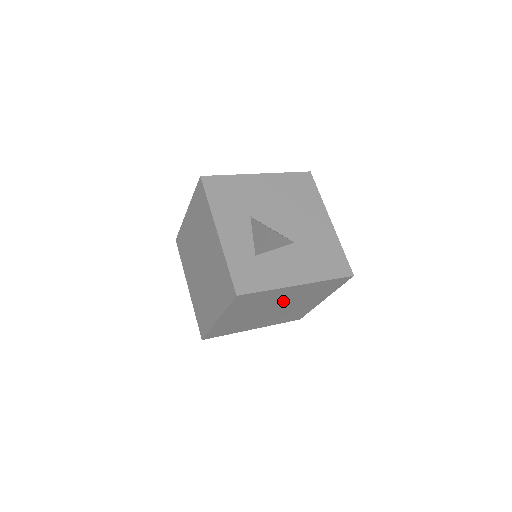
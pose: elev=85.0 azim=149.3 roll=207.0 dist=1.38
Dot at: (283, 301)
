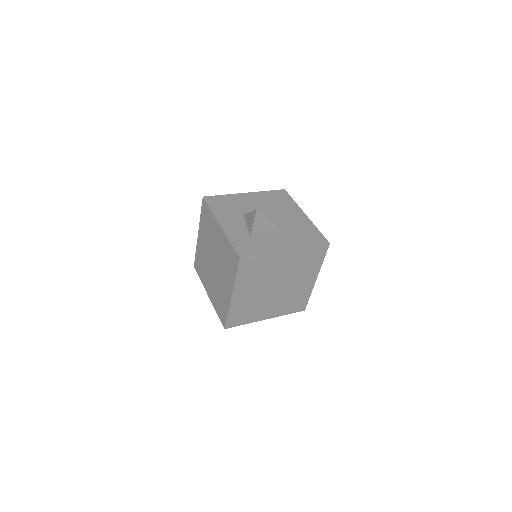
Dot at: (280, 274)
